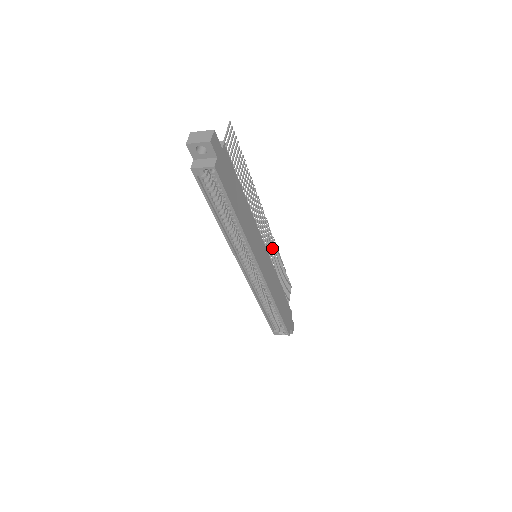
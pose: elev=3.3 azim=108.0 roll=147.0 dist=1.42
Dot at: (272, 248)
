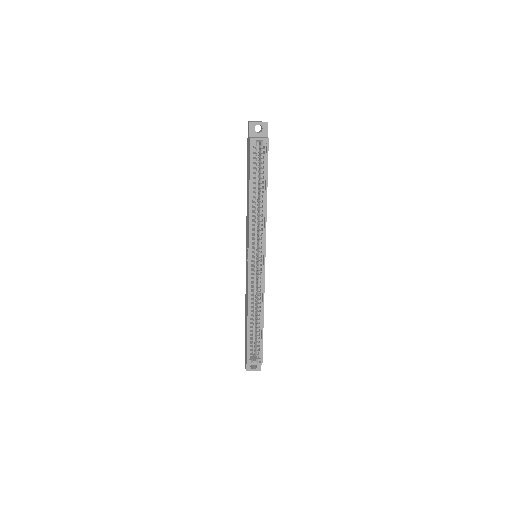
Dot at: occluded
